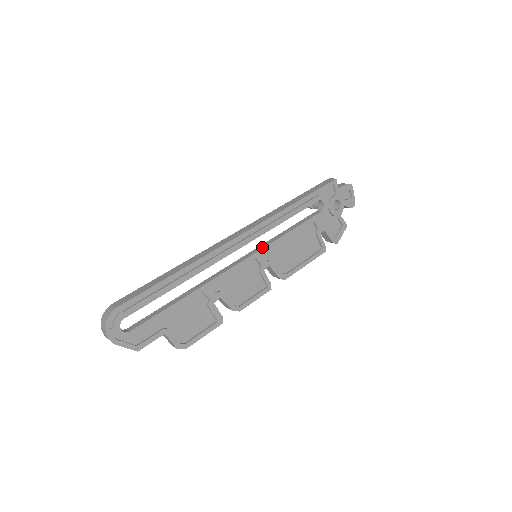
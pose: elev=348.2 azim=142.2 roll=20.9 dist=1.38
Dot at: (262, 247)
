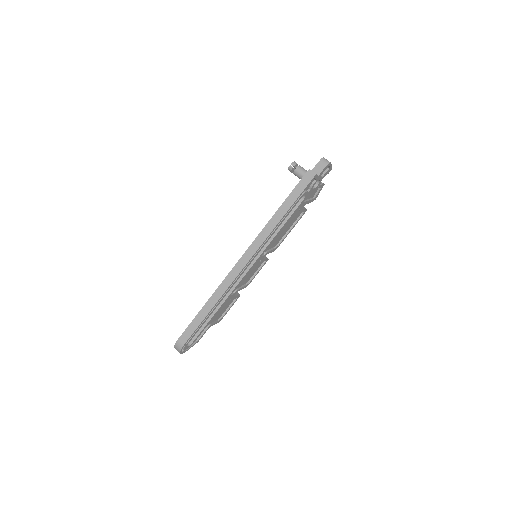
Dot at: (260, 253)
